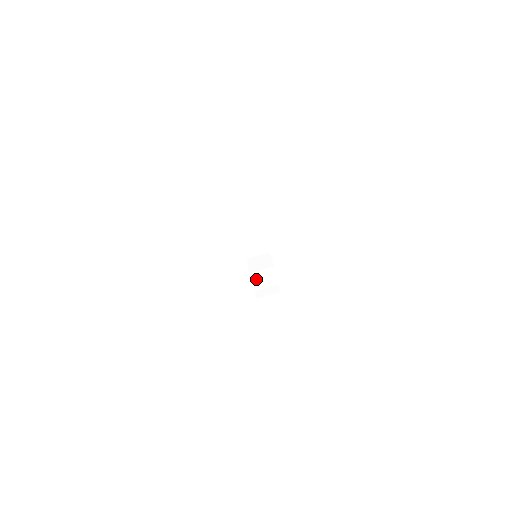
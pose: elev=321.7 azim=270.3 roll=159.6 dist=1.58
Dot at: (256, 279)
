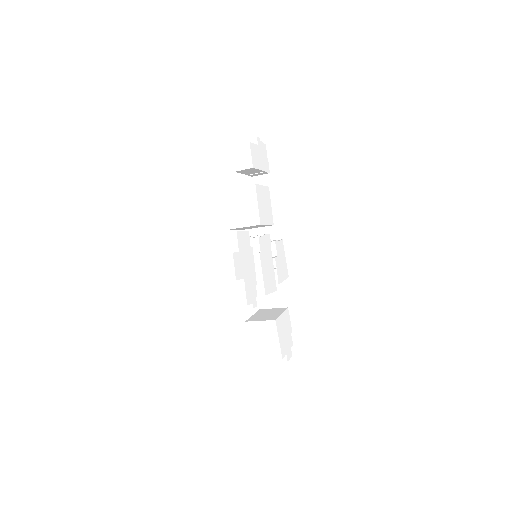
Dot at: (220, 242)
